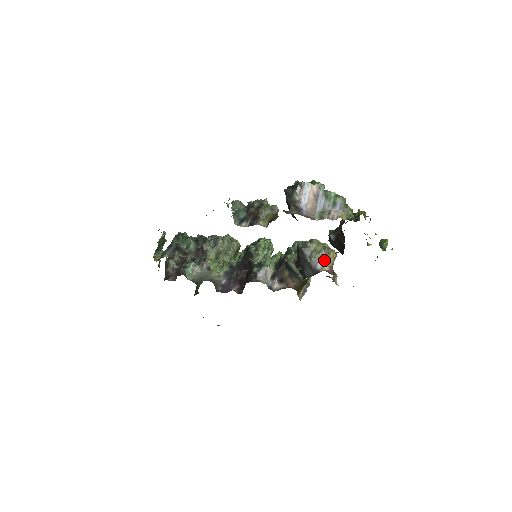
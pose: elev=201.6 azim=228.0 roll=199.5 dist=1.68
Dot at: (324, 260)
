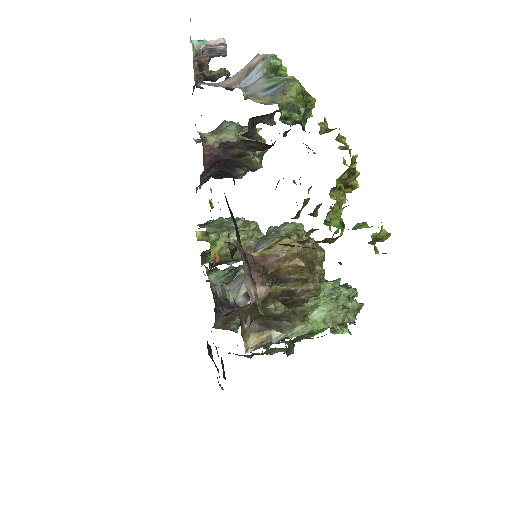
Dot at: (268, 243)
